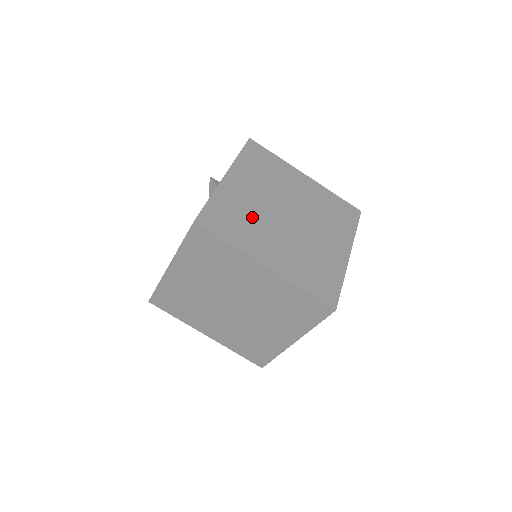
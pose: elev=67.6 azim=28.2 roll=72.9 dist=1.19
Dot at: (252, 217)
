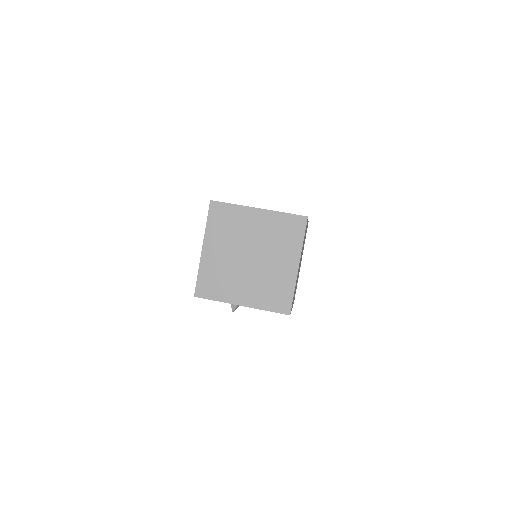
Dot at: occluded
